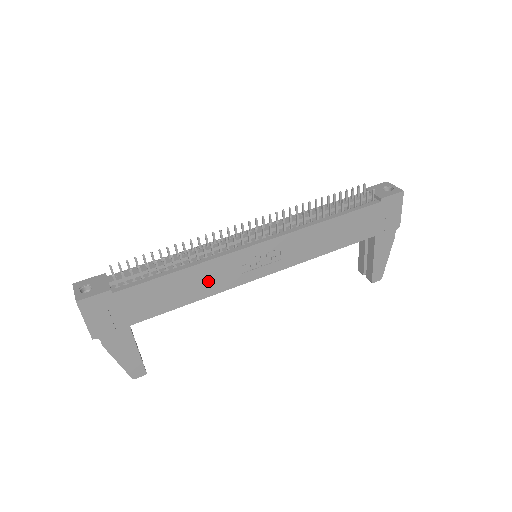
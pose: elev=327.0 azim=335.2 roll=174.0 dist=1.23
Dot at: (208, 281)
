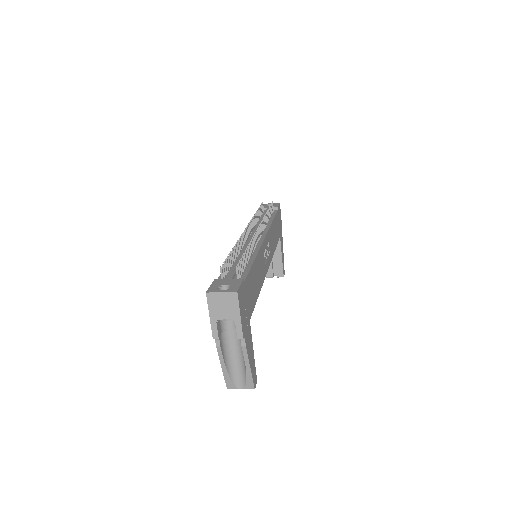
Dot at: (260, 272)
